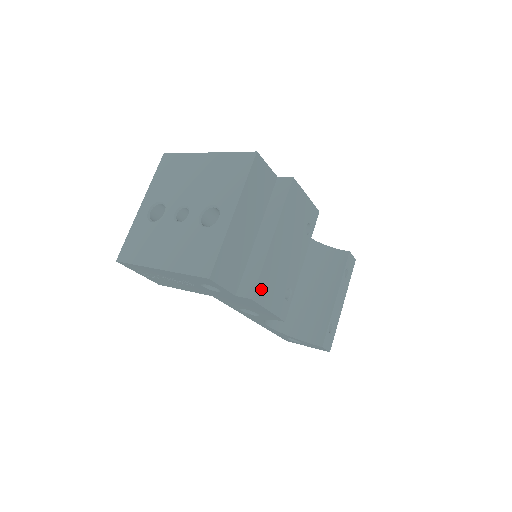
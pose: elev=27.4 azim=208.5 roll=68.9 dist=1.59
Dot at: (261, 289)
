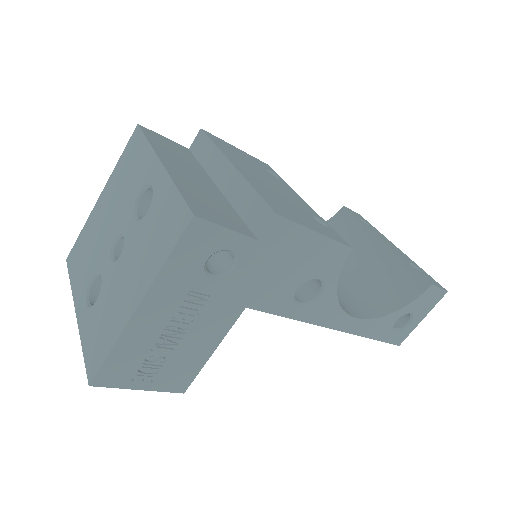
Dot at: (277, 208)
